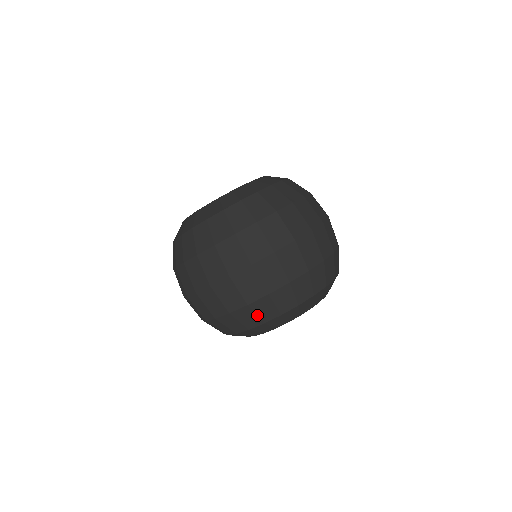
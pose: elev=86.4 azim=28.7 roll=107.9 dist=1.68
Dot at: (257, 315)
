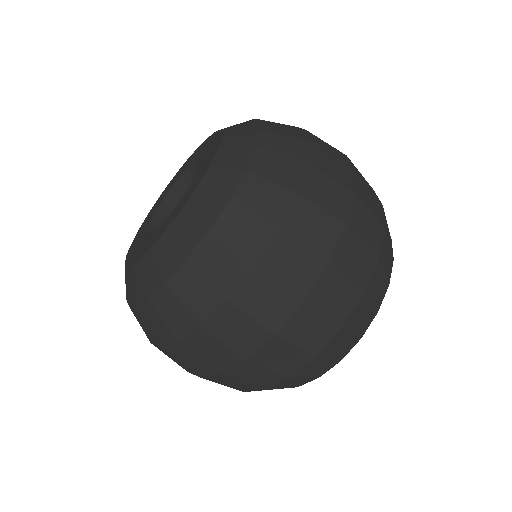
Dot at: (372, 303)
